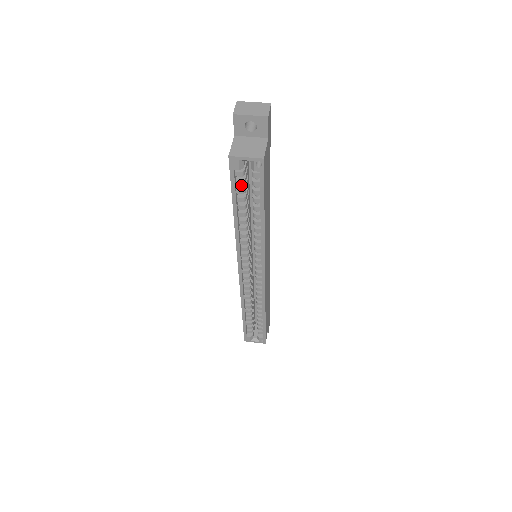
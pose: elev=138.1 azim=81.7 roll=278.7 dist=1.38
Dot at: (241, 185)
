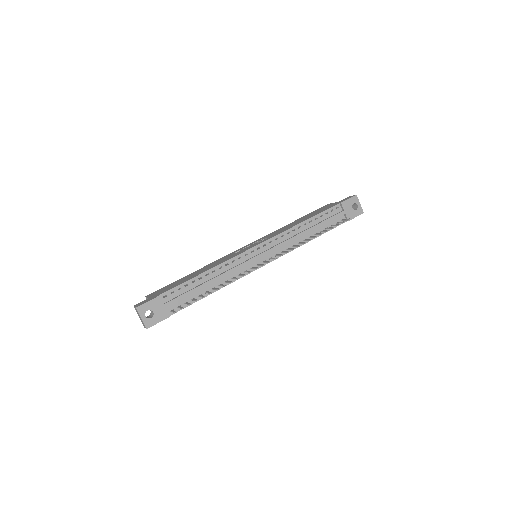
Dot at: occluded
